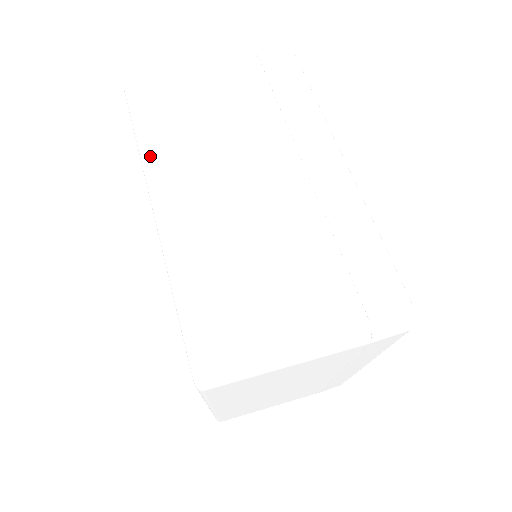
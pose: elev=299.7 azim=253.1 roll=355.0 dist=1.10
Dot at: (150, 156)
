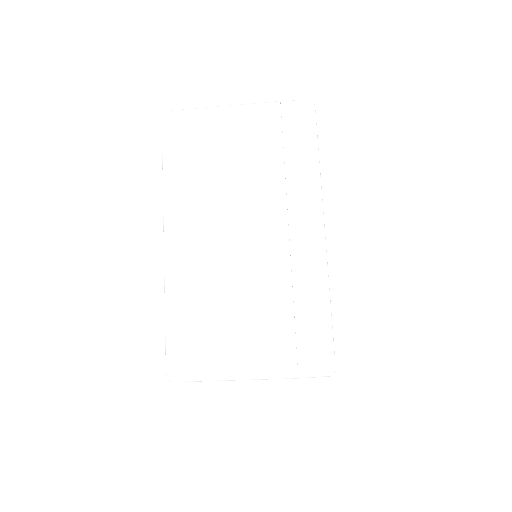
Dot at: (170, 191)
